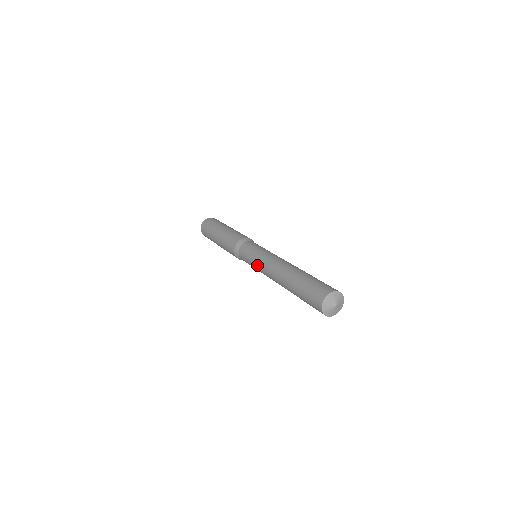
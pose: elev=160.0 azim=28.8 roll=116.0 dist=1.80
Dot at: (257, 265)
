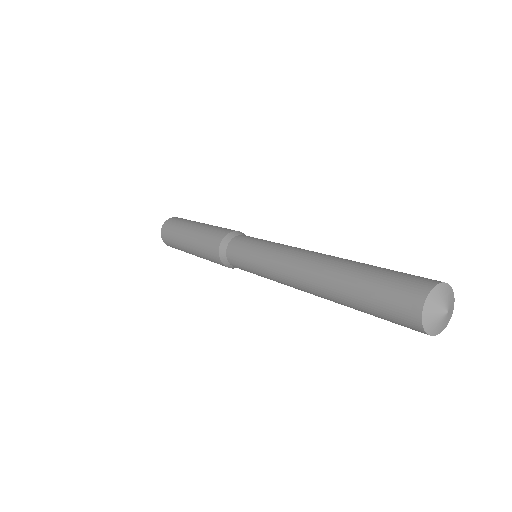
Dot at: (267, 252)
